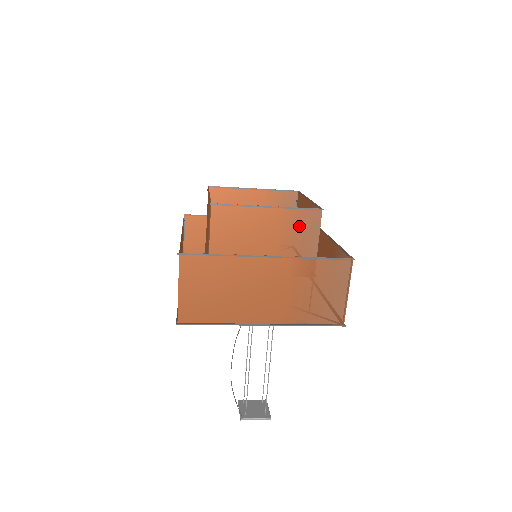
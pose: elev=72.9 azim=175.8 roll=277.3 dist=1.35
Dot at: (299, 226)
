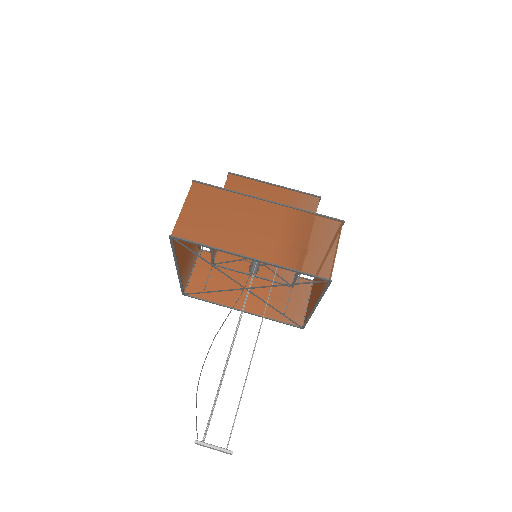
Dot at: (298, 205)
